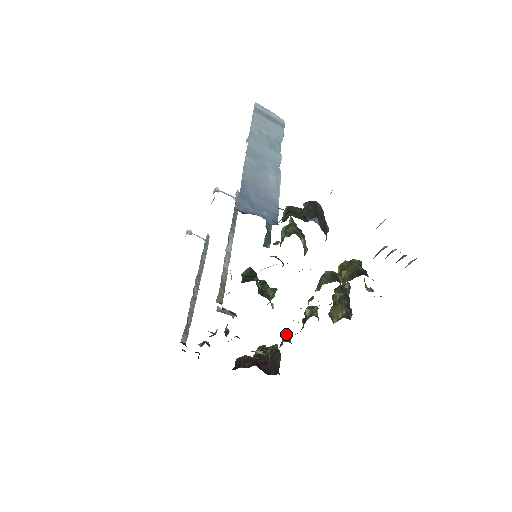
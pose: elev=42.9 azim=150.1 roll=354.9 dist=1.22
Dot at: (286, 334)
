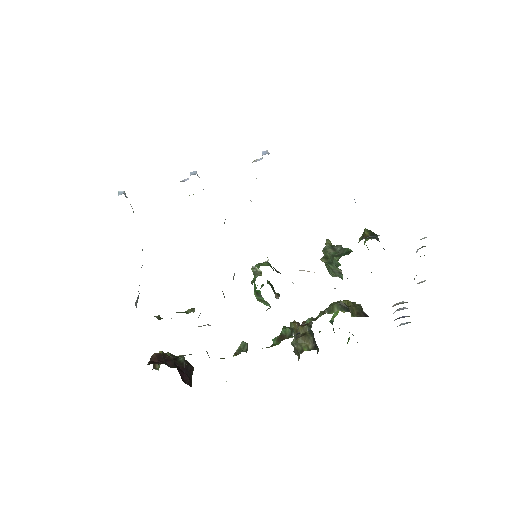
Dot at: (246, 345)
